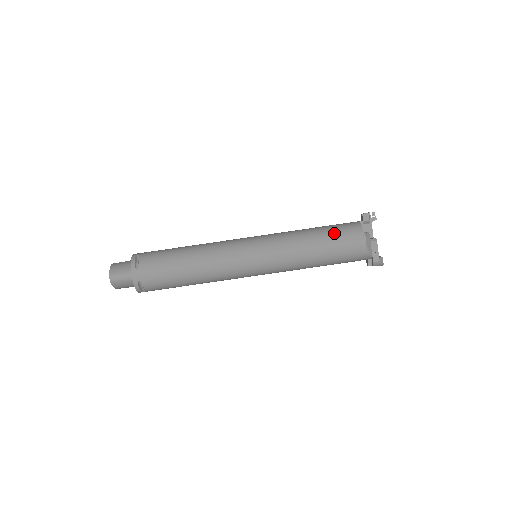
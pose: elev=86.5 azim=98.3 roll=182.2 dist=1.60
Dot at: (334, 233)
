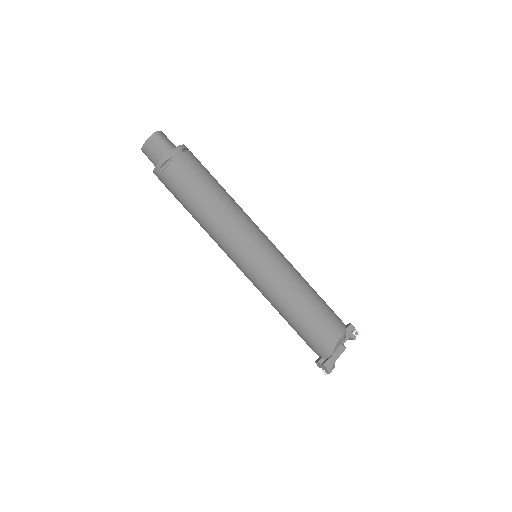
Dot at: (327, 306)
